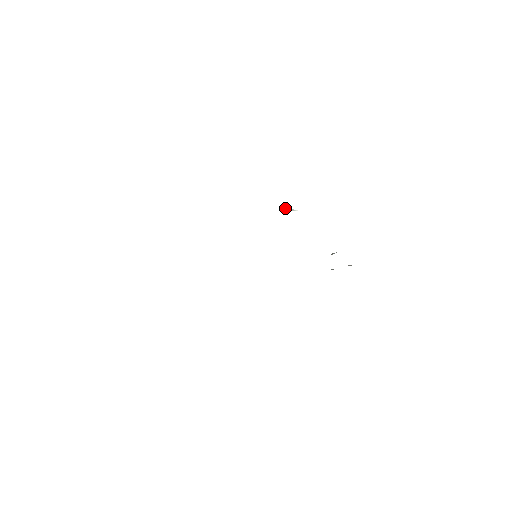
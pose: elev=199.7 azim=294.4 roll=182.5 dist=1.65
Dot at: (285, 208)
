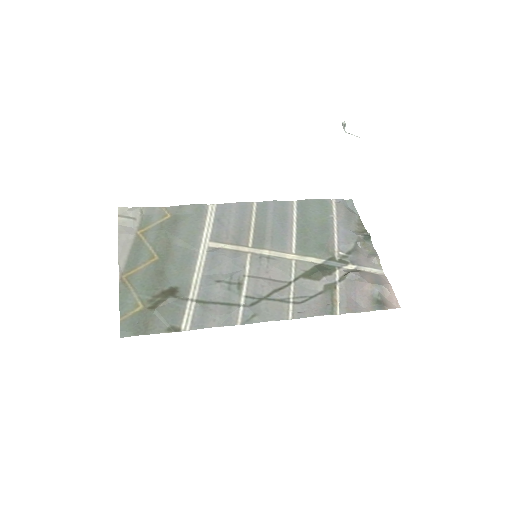
Dot at: (342, 124)
